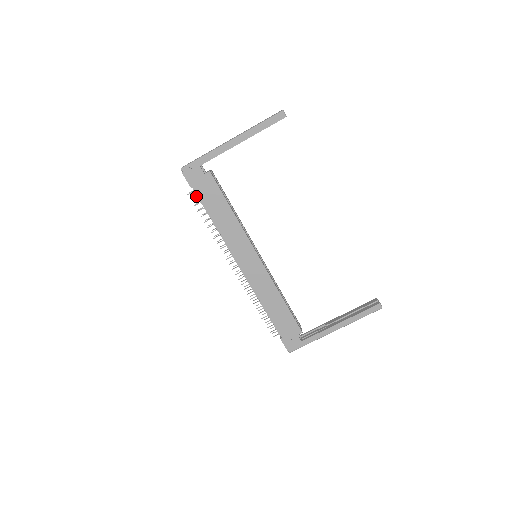
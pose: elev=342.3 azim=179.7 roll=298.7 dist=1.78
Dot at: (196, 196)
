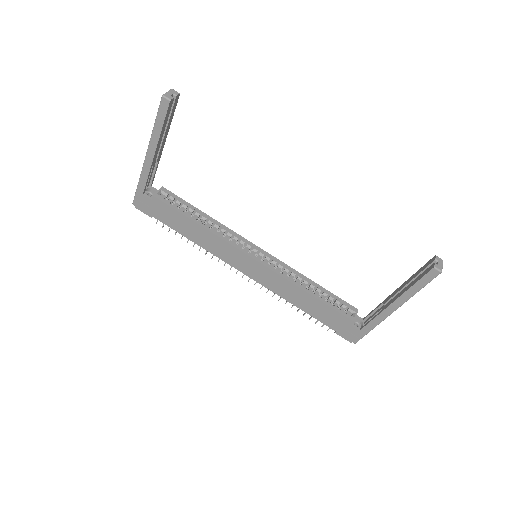
Dot at: occluded
